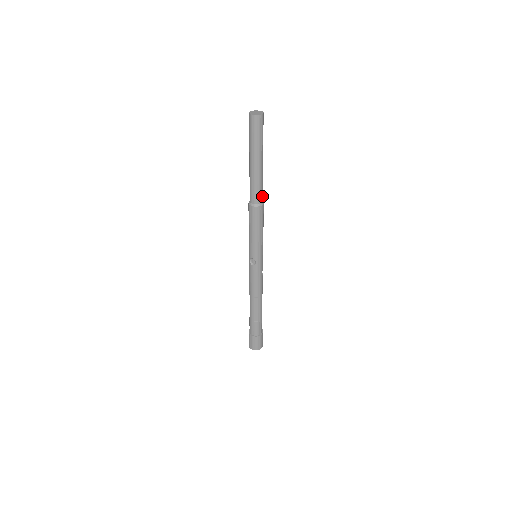
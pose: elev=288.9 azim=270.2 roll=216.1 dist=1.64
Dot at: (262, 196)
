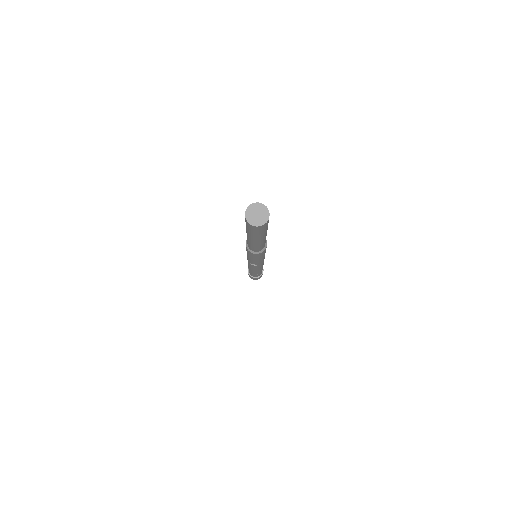
Dot at: occluded
